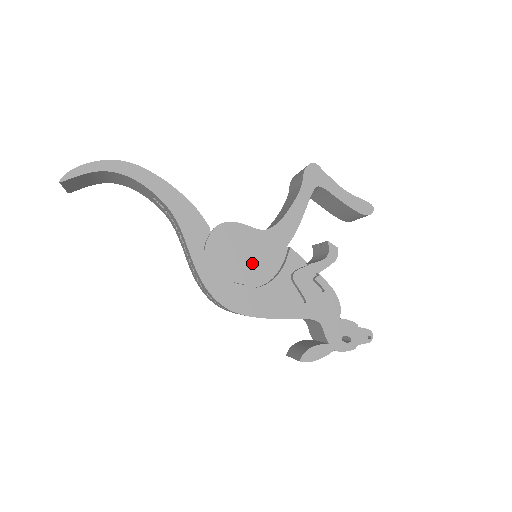
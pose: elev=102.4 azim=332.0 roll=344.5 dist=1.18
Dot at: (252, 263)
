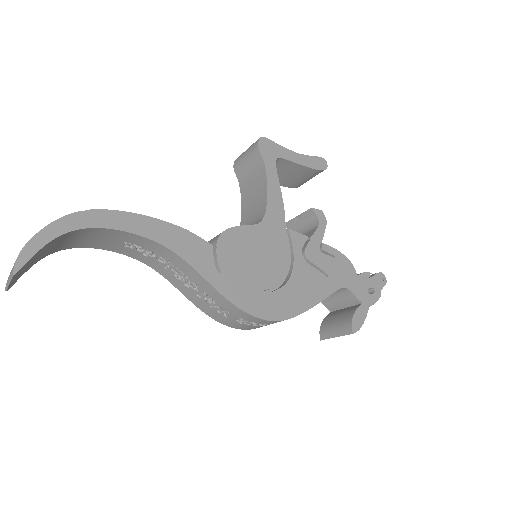
Dot at: (268, 262)
